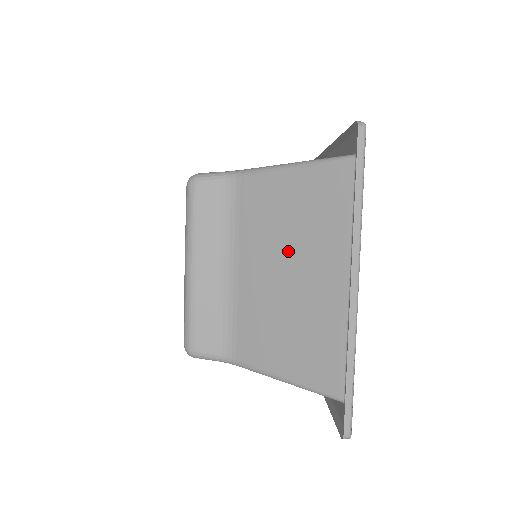
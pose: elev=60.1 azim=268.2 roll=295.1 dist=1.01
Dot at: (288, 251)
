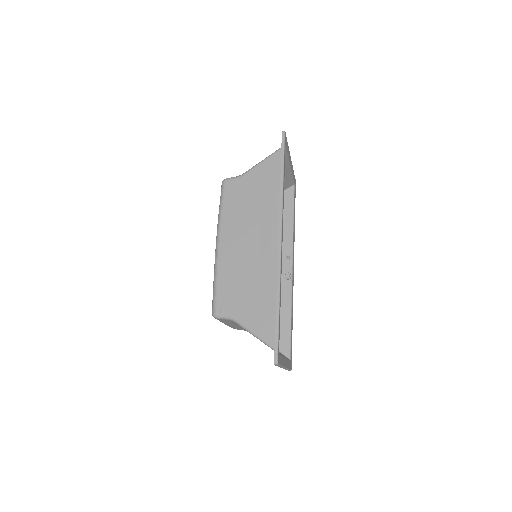
Dot at: occluded
